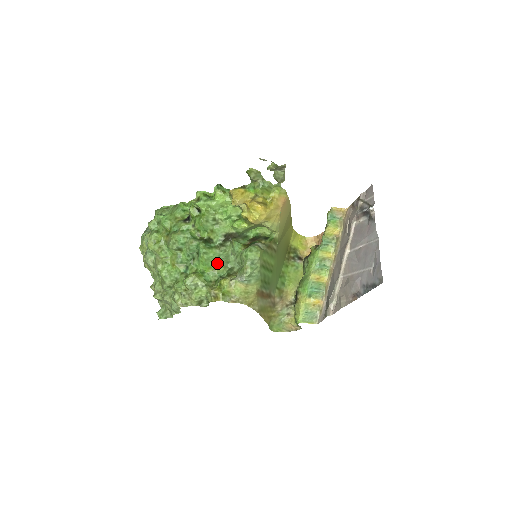
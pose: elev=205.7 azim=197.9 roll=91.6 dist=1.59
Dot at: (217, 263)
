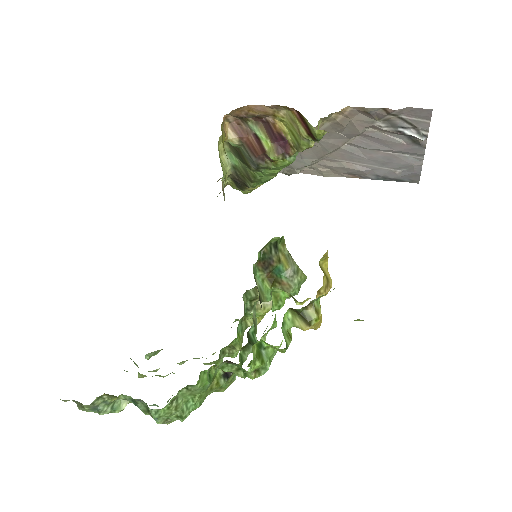
Dot at: occluded
